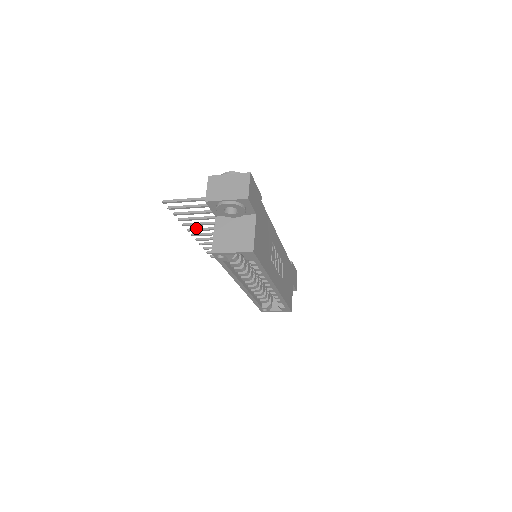
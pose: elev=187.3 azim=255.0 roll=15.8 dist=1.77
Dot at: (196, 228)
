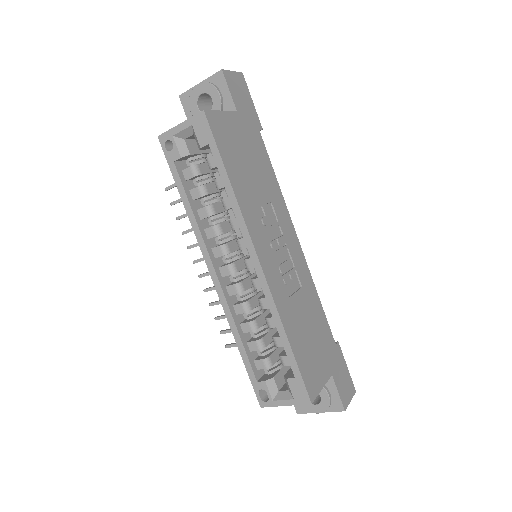
Dot at: occluded
